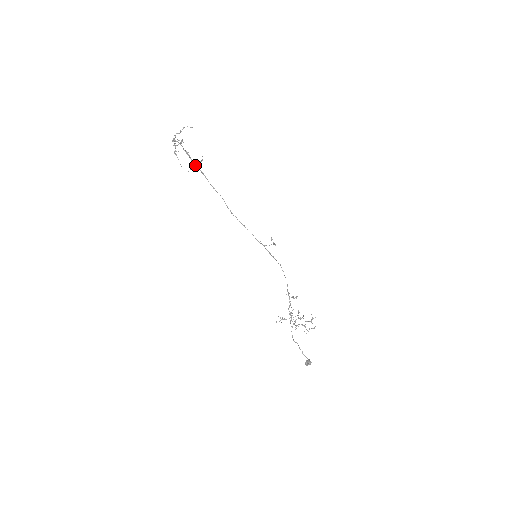
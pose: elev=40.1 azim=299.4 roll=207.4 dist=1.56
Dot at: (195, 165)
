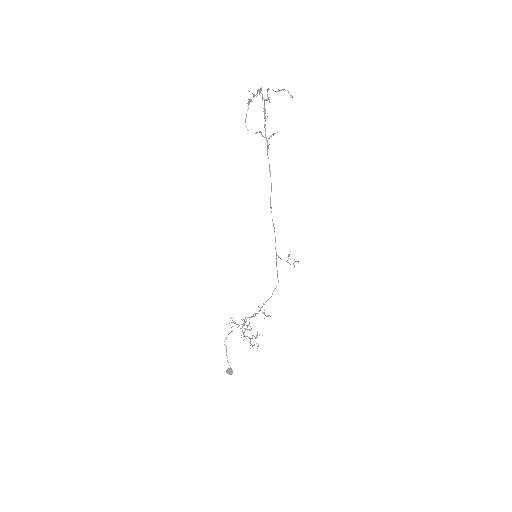
Dot at: occluded
